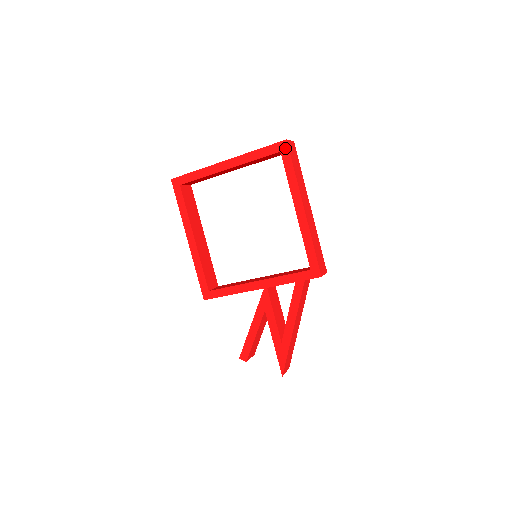
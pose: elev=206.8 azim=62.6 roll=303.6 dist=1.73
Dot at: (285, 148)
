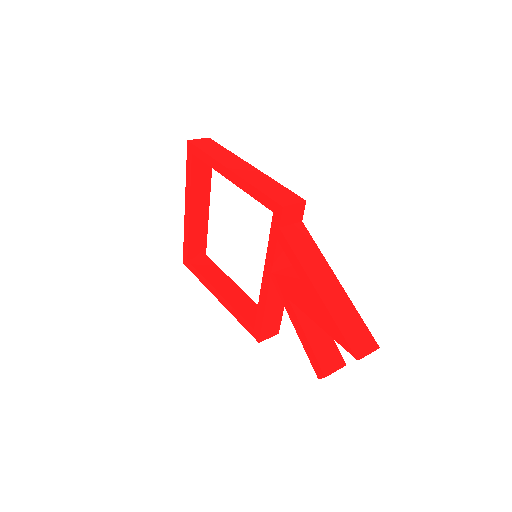
Dot at: (191, 147)
